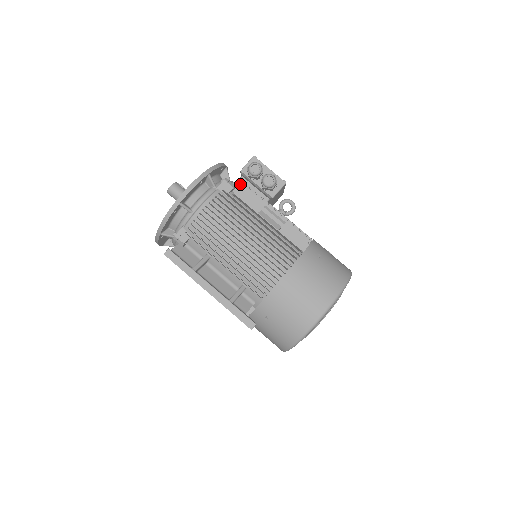
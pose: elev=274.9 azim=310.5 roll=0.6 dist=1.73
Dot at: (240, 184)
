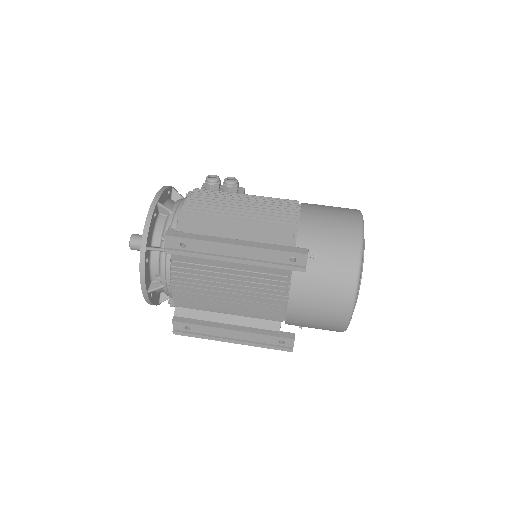
Dot at: occluded
